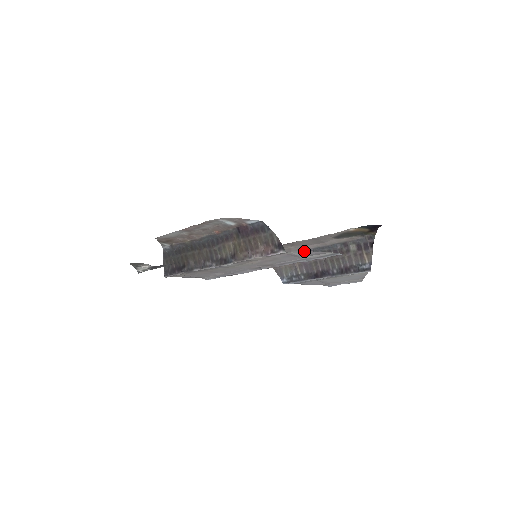
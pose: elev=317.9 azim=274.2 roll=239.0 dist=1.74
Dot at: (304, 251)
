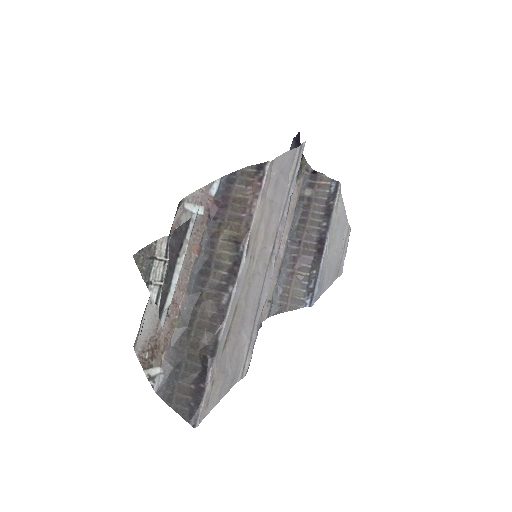
Dot at: (280, 157)
